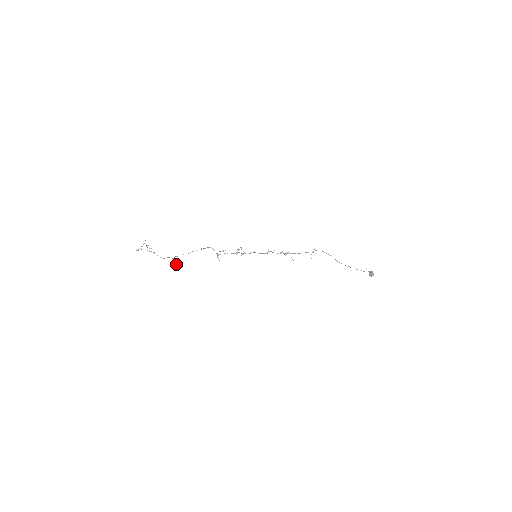
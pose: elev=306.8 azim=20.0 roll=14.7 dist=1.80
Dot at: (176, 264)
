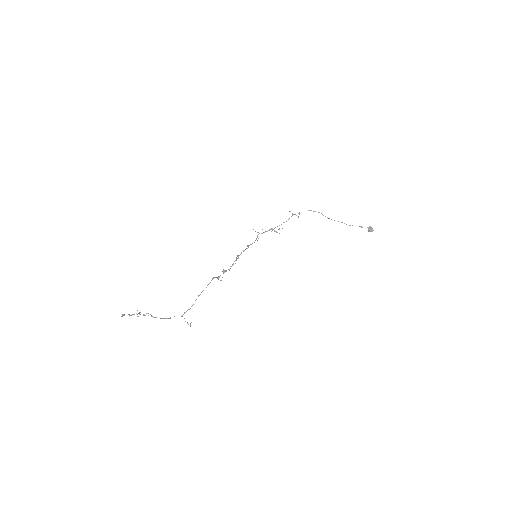
Dot at: (190, 324)
